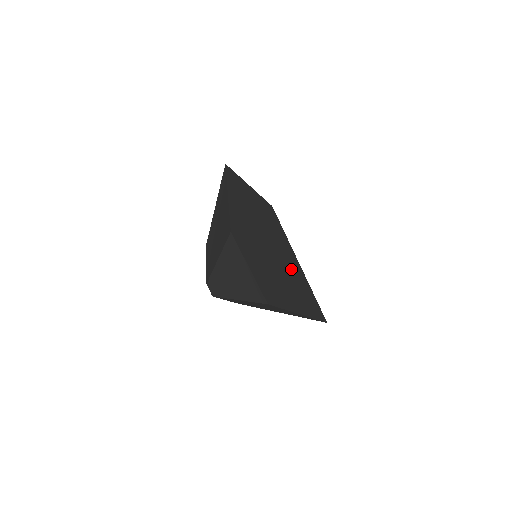
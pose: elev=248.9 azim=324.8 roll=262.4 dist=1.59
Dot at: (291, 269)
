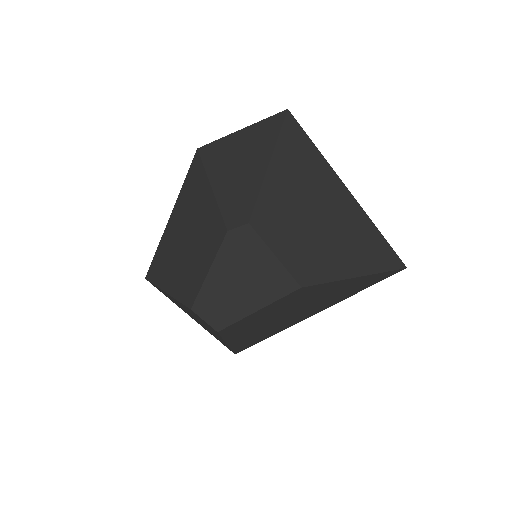
Dot at: occluded
